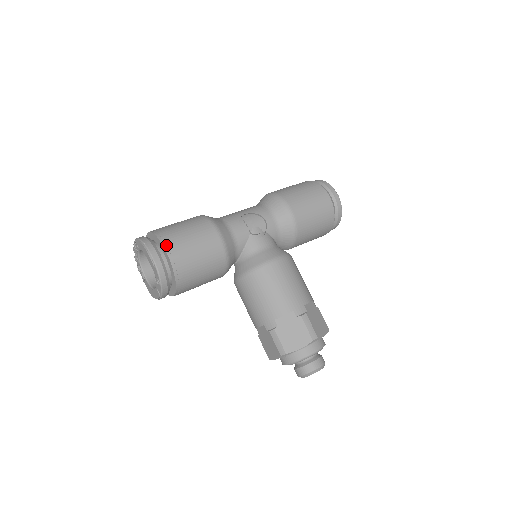
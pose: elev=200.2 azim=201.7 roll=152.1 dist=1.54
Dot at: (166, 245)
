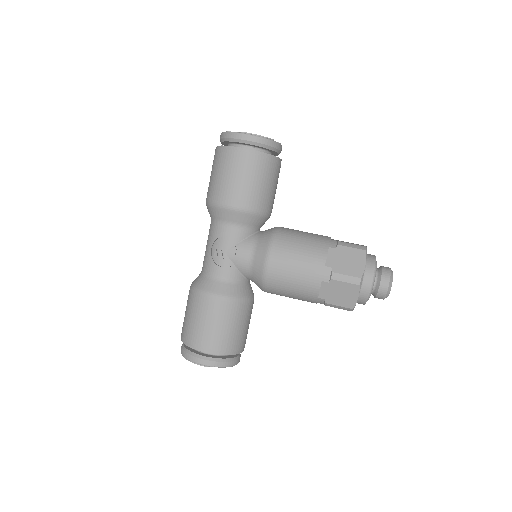
Dot at: (197, 347)
